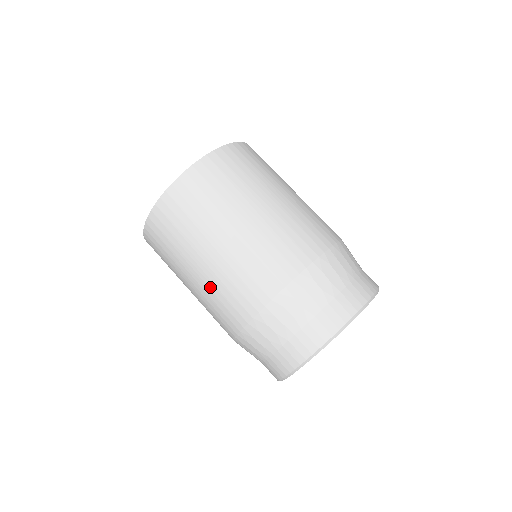
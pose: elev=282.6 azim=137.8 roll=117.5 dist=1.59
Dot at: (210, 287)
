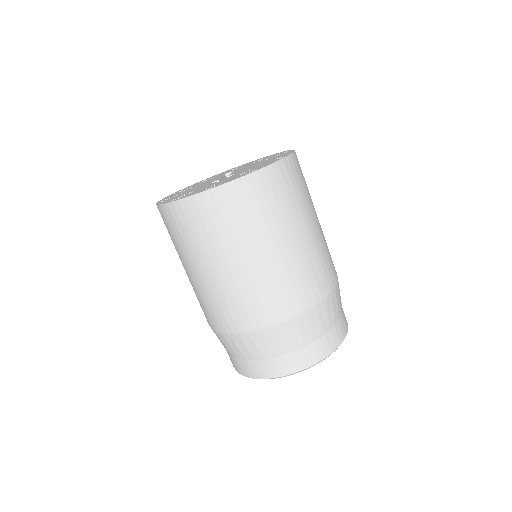
Dot at: (247, 283)
